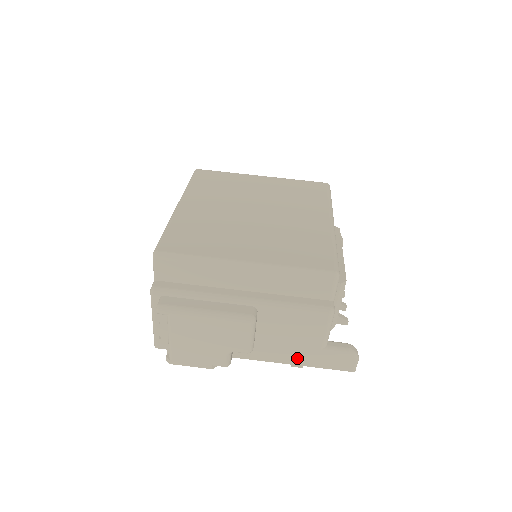
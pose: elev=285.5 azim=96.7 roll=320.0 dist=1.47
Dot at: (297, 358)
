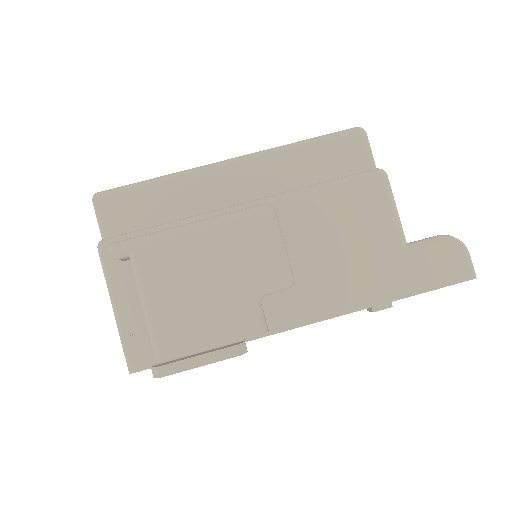
Dot at: (374, 288)
